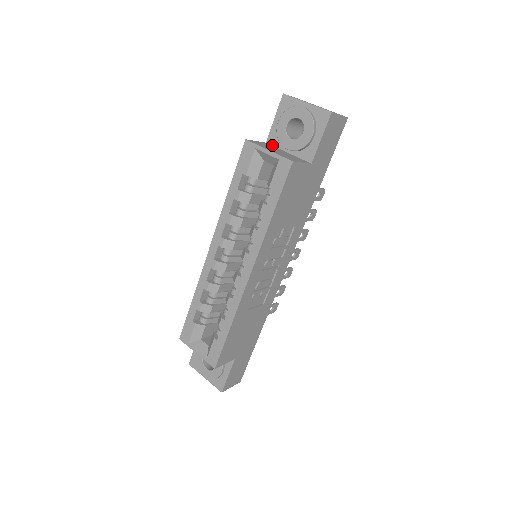
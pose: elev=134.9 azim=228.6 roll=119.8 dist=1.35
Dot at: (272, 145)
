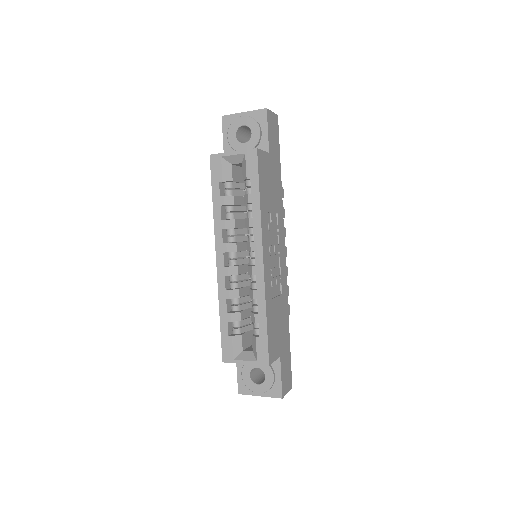
Dot at: occluded
